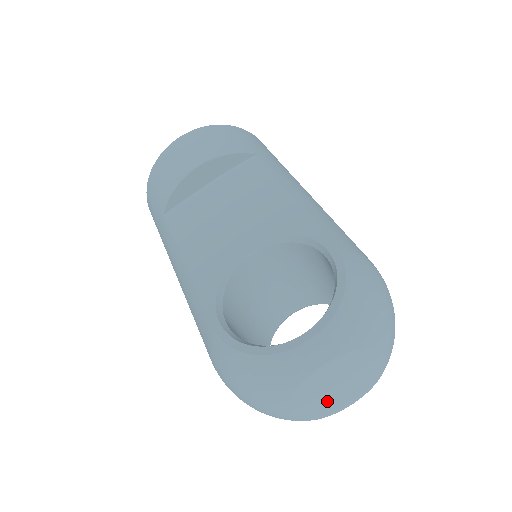
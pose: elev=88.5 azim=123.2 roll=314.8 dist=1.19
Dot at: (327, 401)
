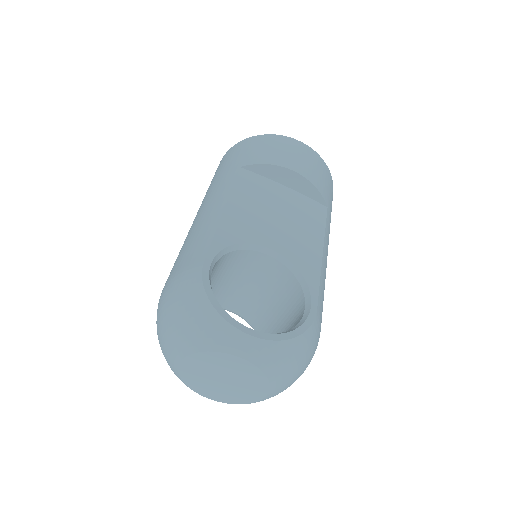
Dot at: (205, 379)
